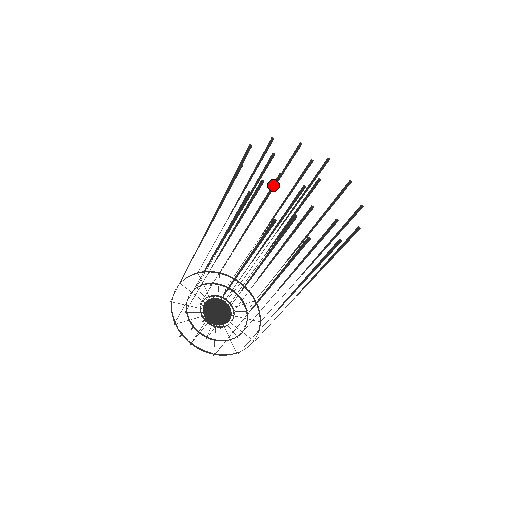
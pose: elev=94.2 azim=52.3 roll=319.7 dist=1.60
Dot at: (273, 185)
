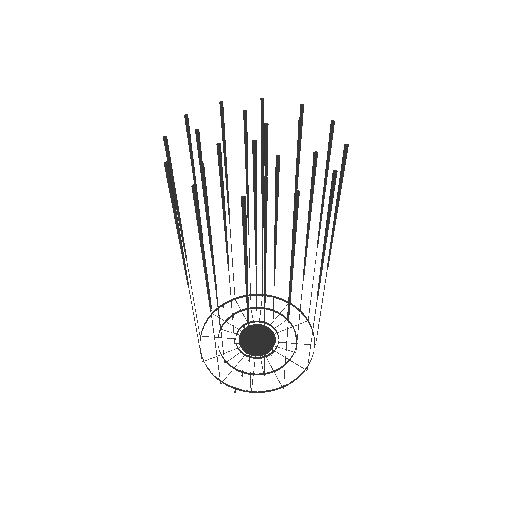
Dot at: (219, 164)
